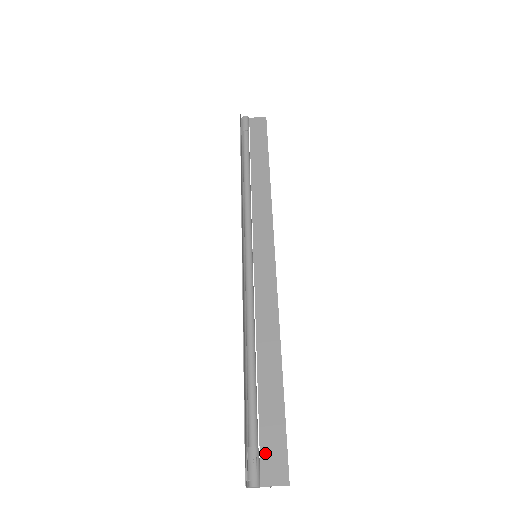
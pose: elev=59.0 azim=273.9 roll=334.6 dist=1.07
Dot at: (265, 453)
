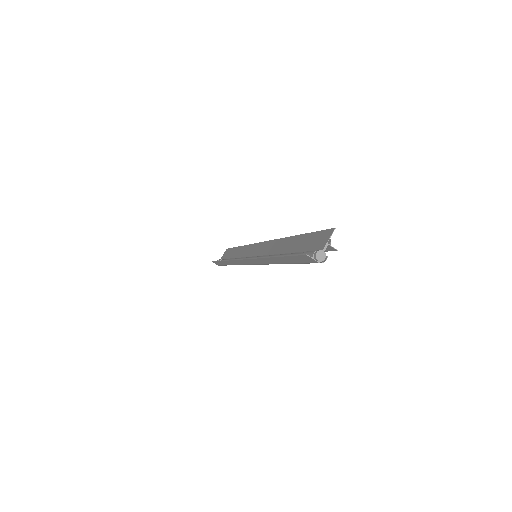
Dot at: (314, 247)
